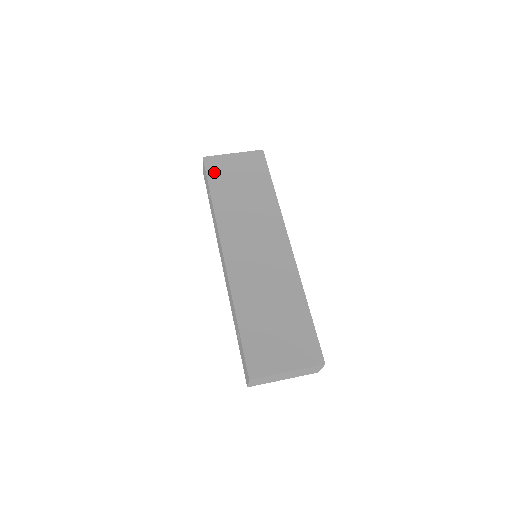
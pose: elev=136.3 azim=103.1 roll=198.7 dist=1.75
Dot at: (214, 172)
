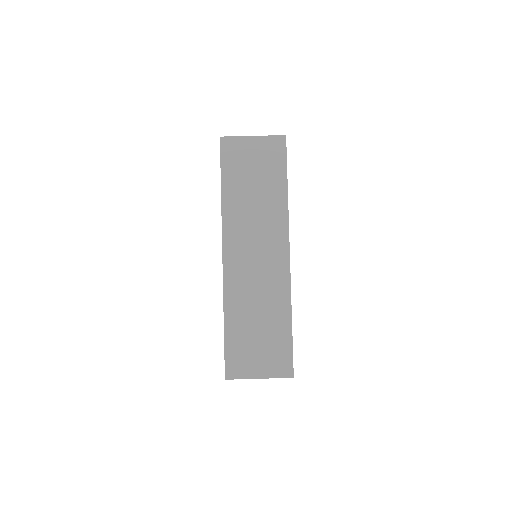
Dot at: (229, 158)
